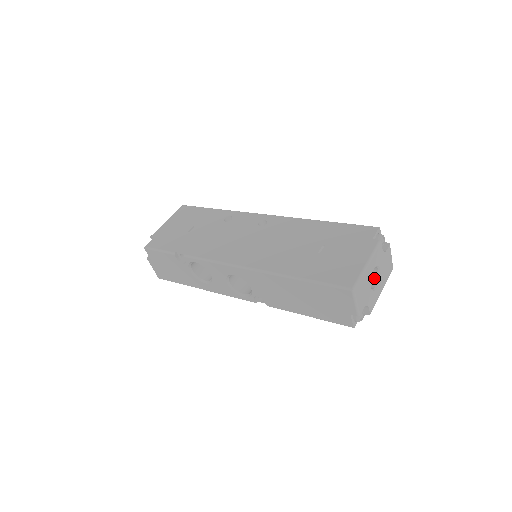
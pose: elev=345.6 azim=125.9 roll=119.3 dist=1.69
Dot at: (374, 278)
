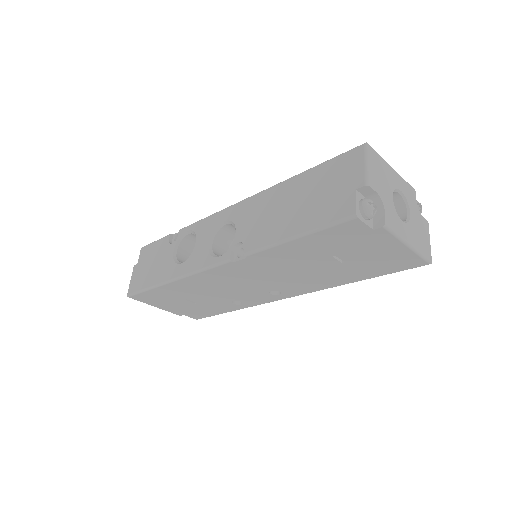
Dot at: occluded
